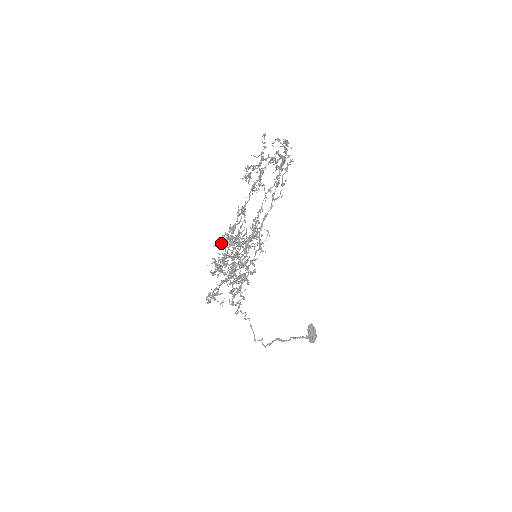
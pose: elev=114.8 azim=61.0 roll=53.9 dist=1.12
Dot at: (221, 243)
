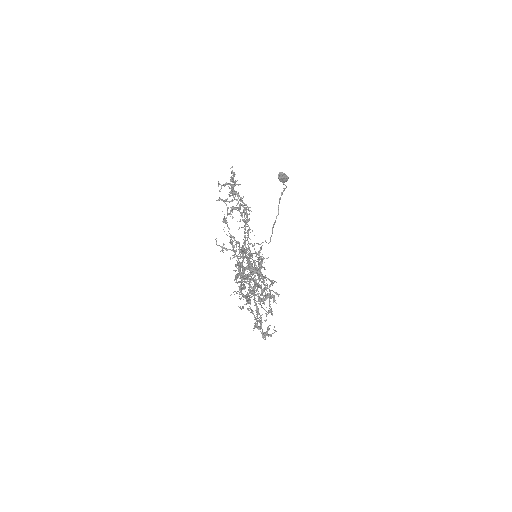
Dot at: occluded
